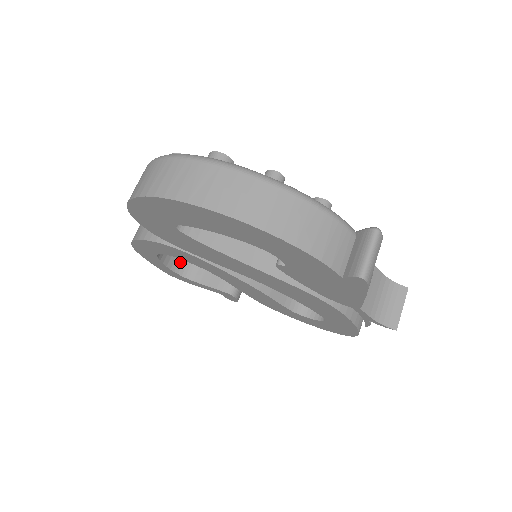
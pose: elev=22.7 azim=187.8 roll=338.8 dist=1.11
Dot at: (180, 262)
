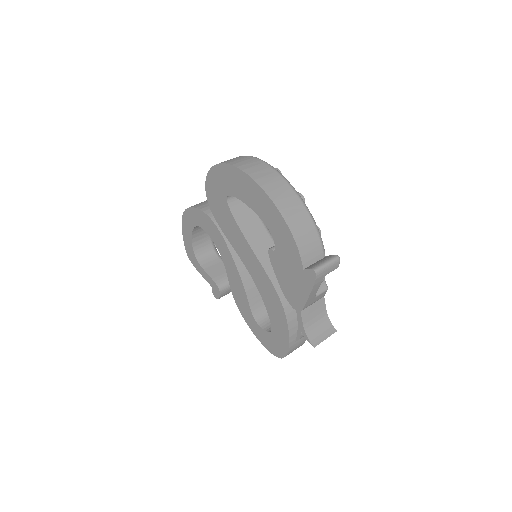
Dot at: (201, 249)
